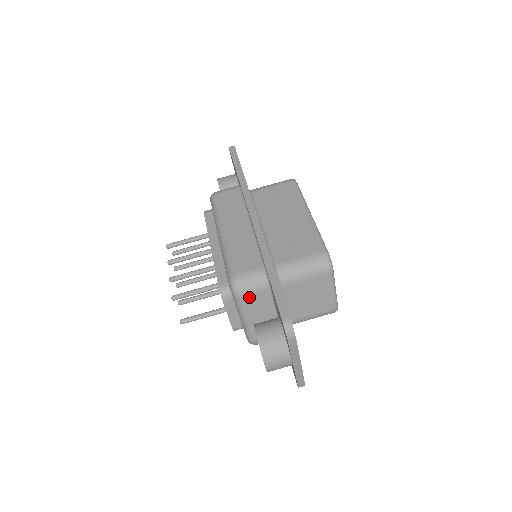
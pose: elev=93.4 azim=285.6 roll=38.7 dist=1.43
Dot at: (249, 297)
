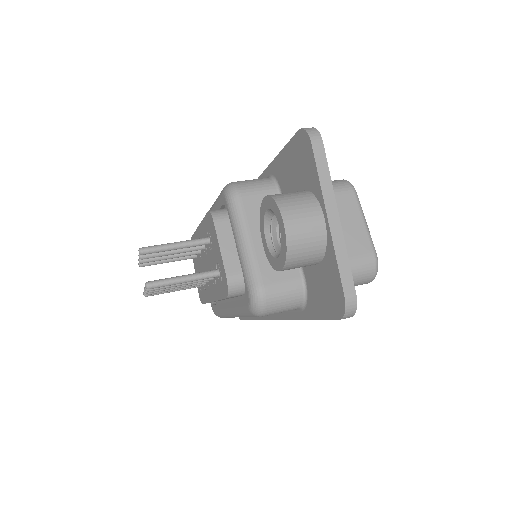
Dot at: (251, 198)
